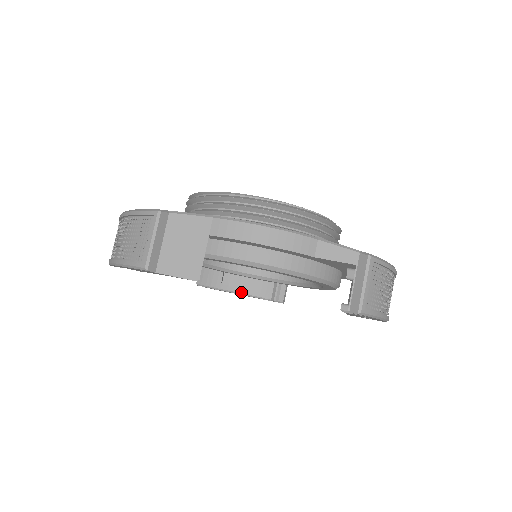
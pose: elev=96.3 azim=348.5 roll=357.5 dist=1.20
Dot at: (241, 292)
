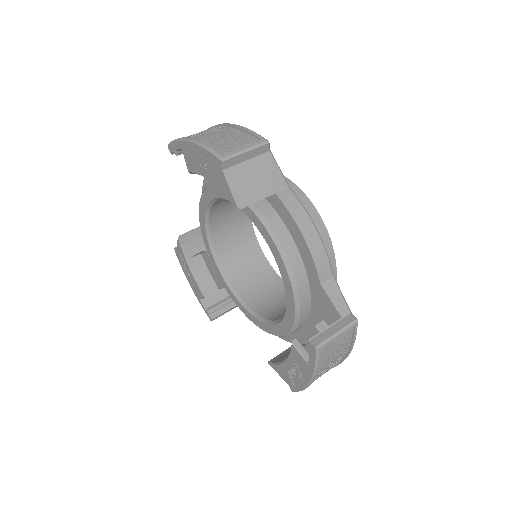
Dot at: (197, 278)
